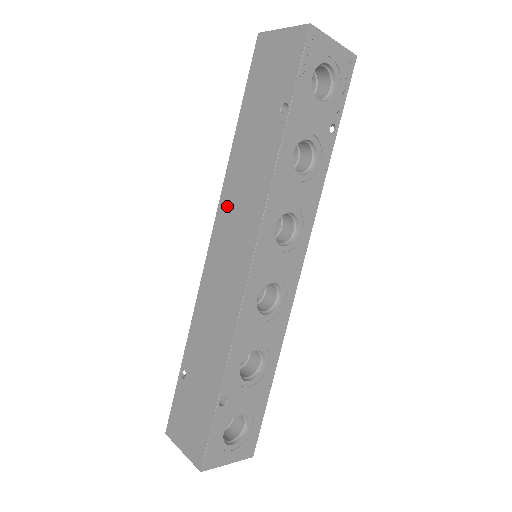
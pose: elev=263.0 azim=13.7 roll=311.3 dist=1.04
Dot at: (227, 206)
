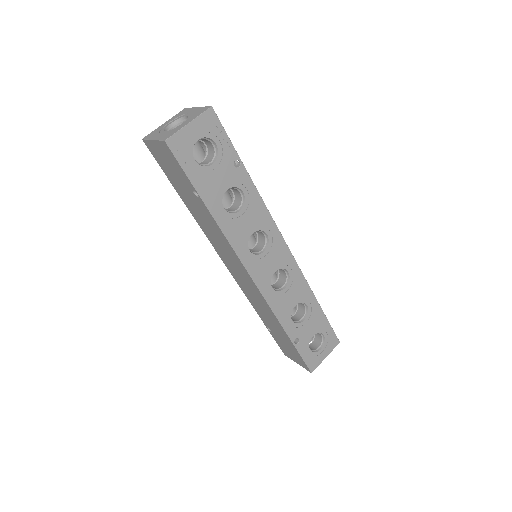
Dot at: (216, 246)
